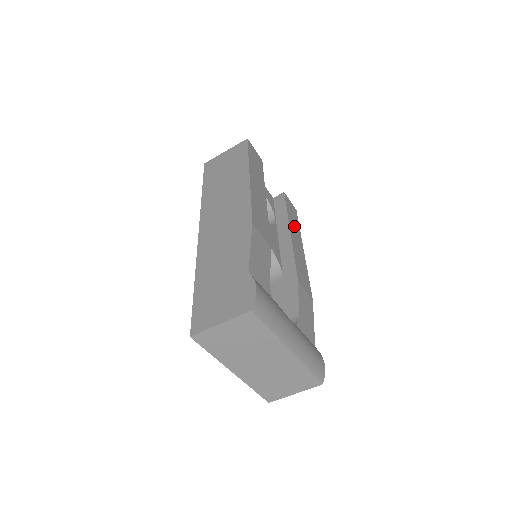
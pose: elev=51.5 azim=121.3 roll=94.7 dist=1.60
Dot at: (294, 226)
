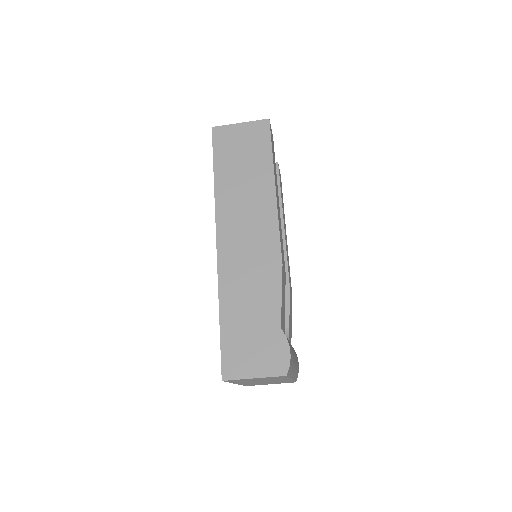
Dot at: occluded
